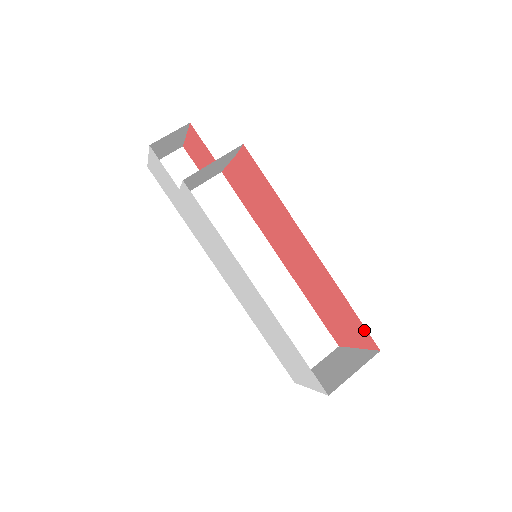
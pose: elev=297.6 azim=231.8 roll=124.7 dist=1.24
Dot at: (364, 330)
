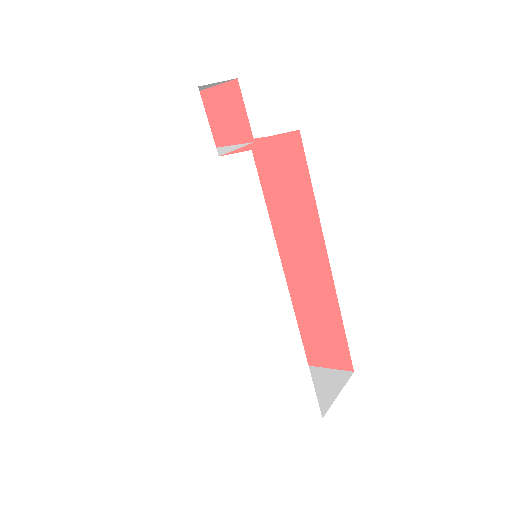
Dot at: (344, 350)
